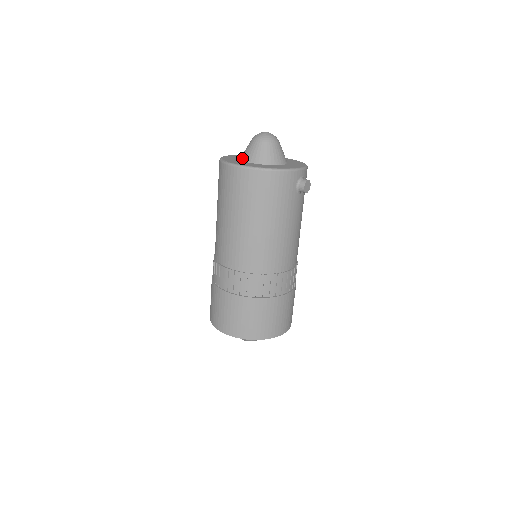
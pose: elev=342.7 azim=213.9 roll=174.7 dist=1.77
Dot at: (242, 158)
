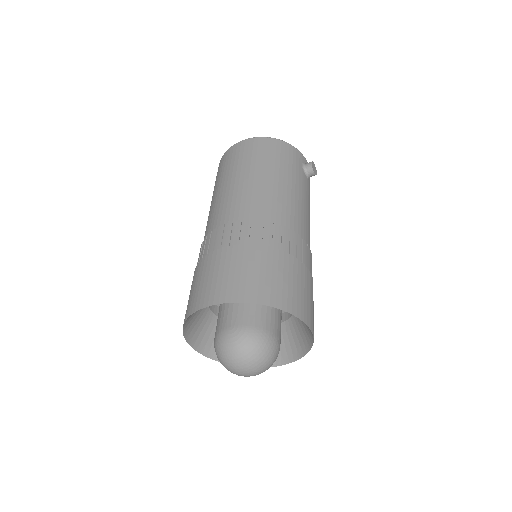
Dot at: occluded
